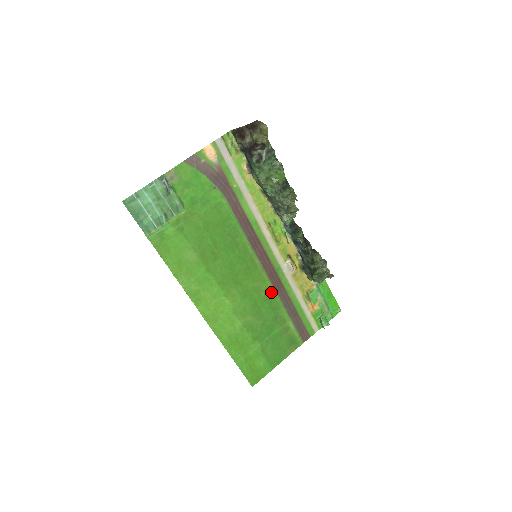
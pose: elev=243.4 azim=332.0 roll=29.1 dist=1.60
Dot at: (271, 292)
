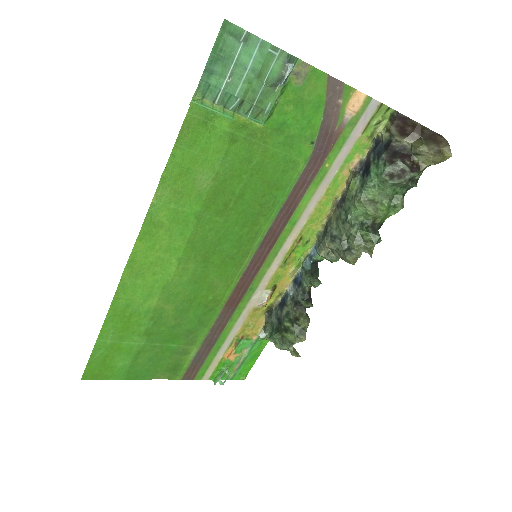
Dot at: (219, 303)
